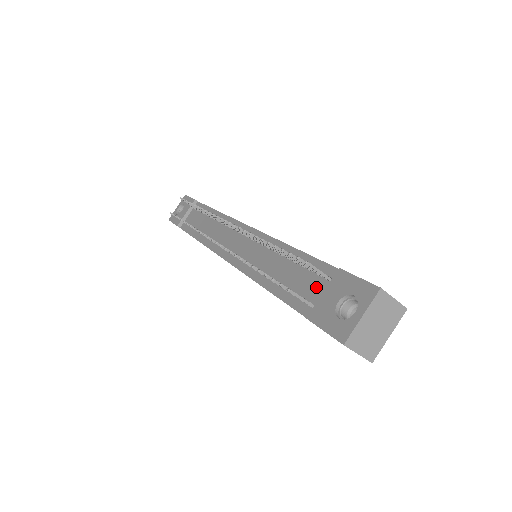
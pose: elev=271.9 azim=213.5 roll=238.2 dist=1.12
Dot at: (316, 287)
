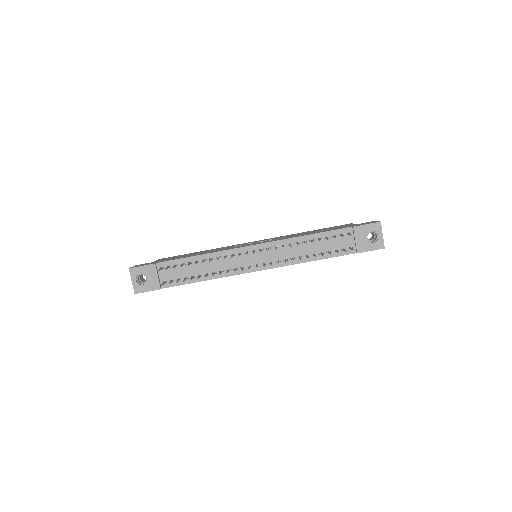
Dot at: (345, 241)
